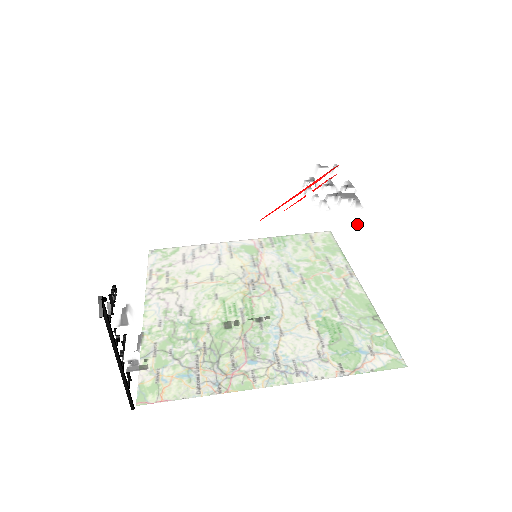
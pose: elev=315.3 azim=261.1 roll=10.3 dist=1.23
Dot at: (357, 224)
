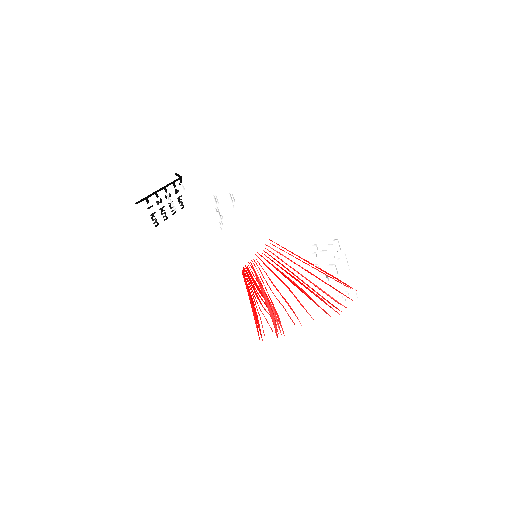
Dot at: occluded
